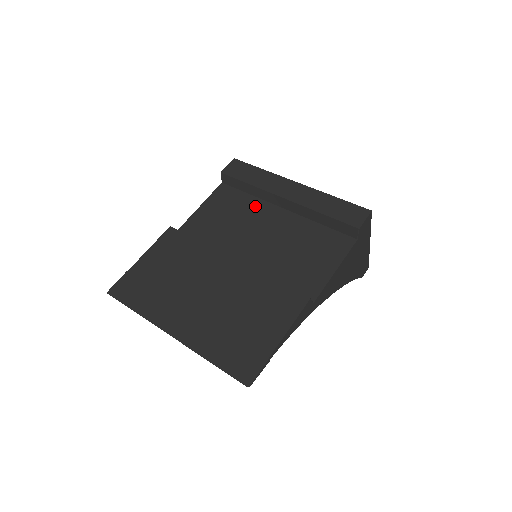
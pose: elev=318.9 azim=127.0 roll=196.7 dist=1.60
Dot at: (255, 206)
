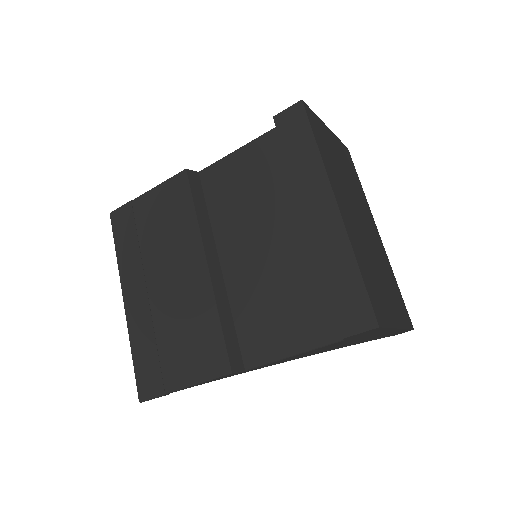
Dot at: (283, 195)
